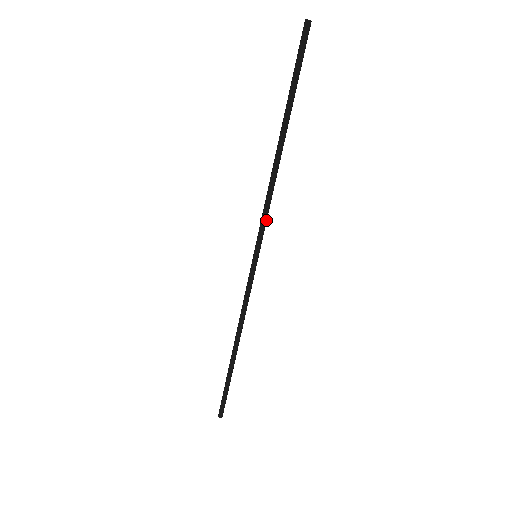
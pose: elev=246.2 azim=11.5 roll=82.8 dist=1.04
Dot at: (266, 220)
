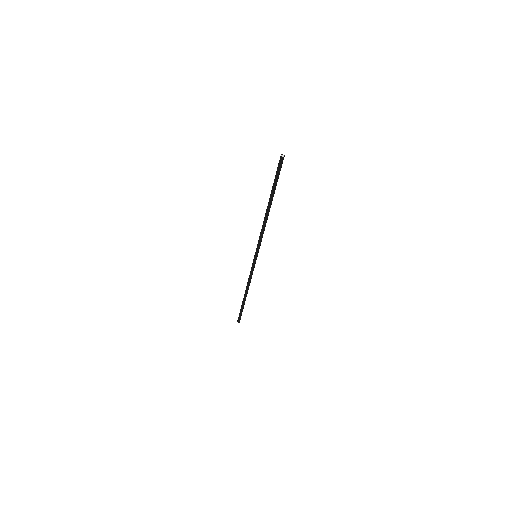
Dot at: (261, 240)
